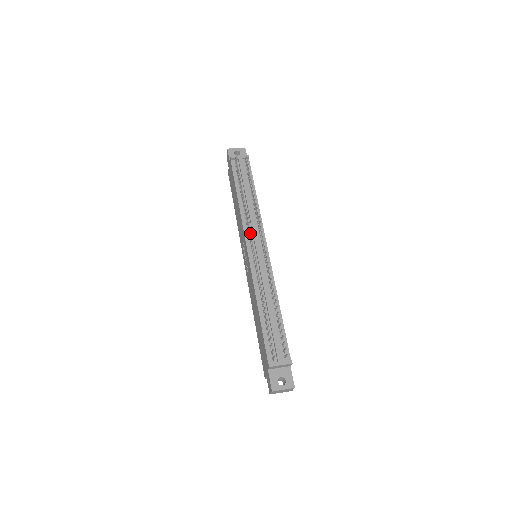
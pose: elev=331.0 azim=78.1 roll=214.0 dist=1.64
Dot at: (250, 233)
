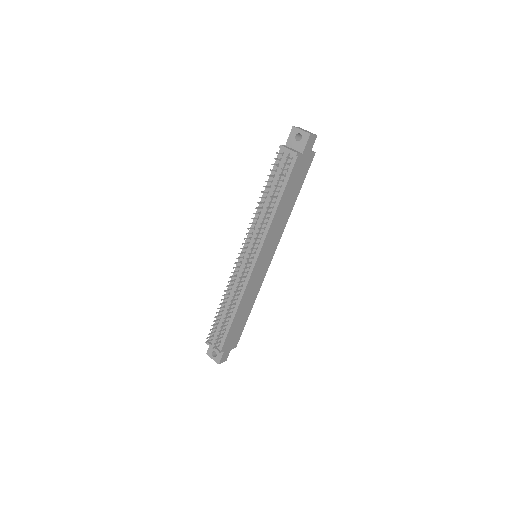
Dot at: (243, 243)
